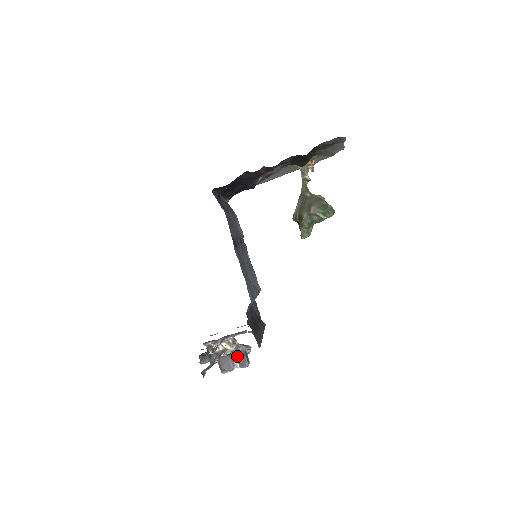
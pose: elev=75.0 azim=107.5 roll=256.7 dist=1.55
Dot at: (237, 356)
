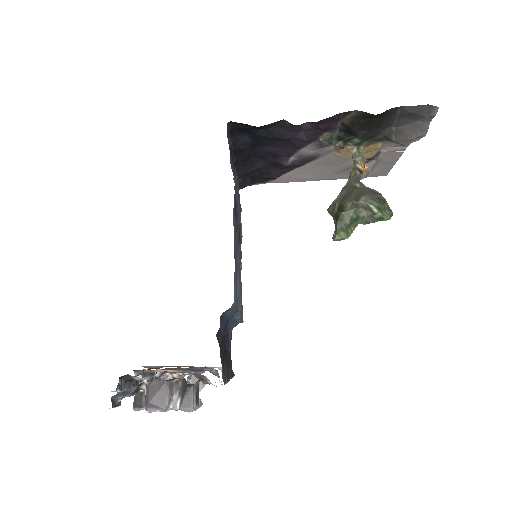
Dot at: (181, 387)
